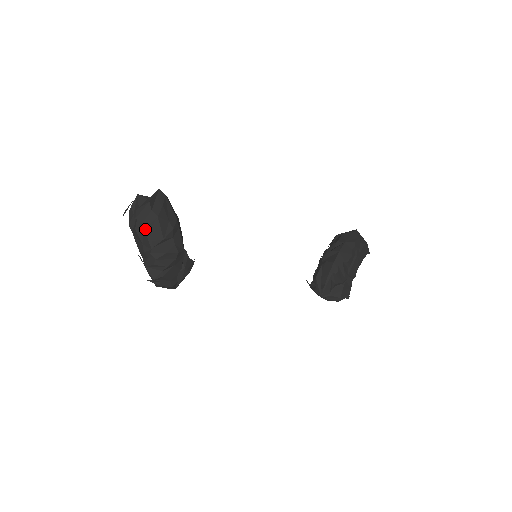
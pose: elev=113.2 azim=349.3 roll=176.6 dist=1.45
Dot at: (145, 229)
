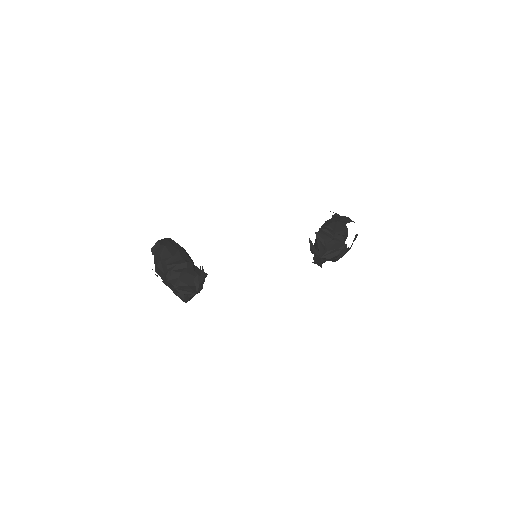
Dot at: (162, 261)
